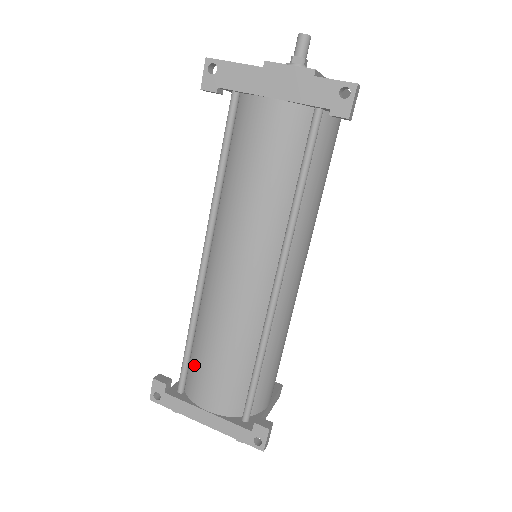
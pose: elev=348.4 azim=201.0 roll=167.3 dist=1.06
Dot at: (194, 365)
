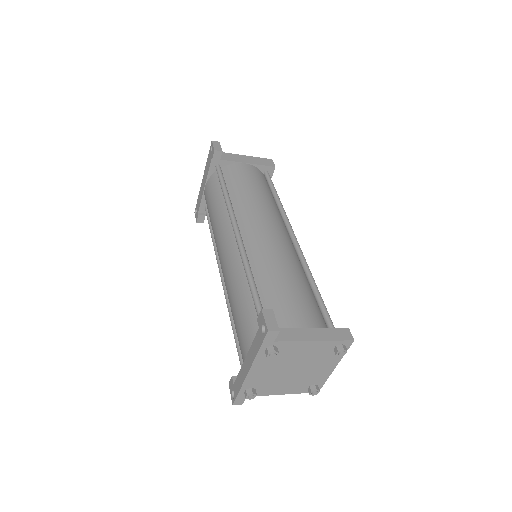
Dot at: occluded
